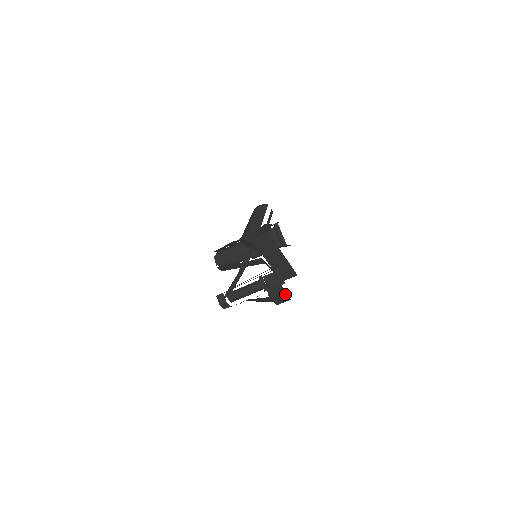
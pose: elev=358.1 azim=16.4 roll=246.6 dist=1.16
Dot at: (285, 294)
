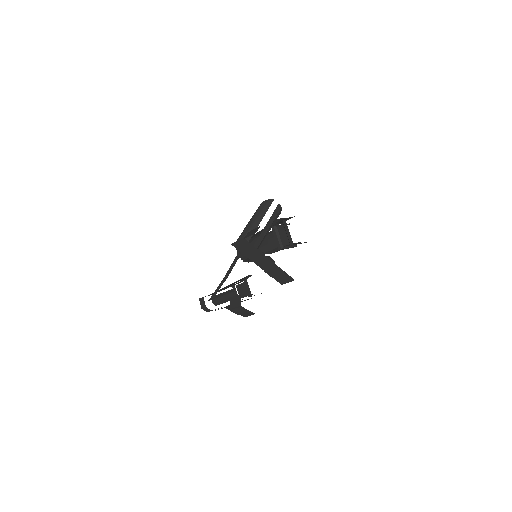
Dot at: (245, 309)
